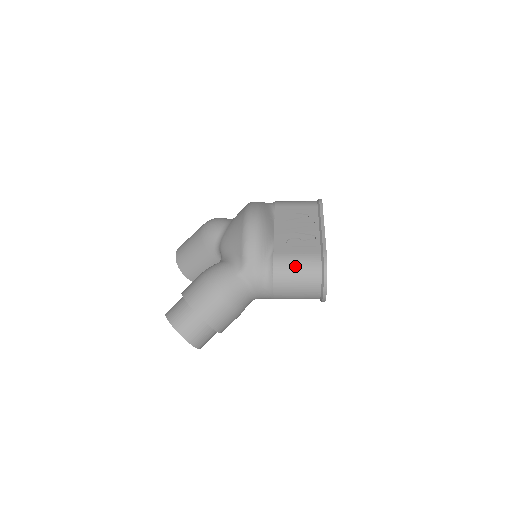
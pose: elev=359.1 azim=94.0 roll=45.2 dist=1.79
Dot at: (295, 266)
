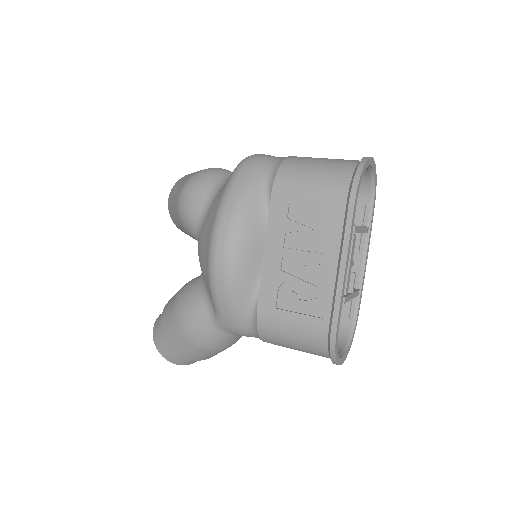
Dot at: (288, 336)
